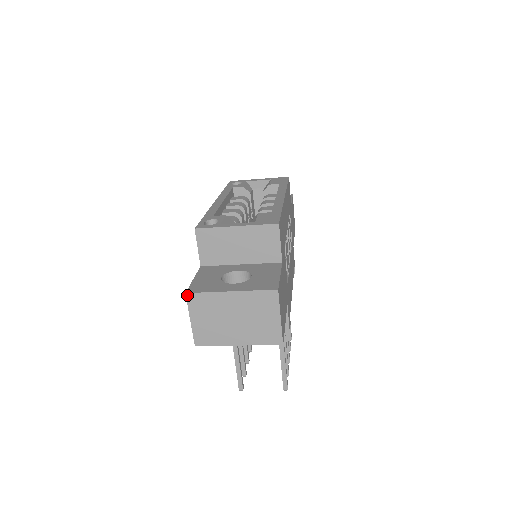
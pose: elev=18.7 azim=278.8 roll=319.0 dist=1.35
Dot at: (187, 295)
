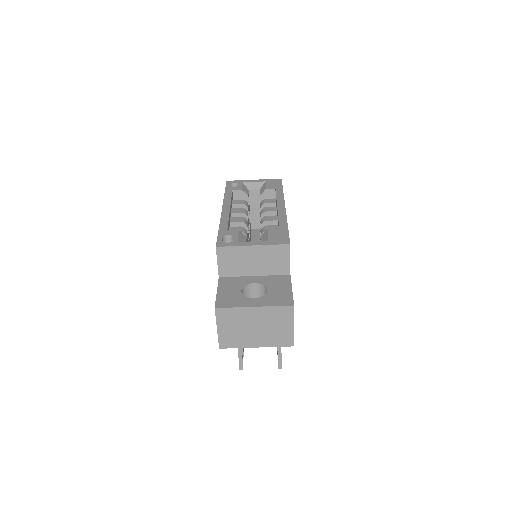
Dot at: (216, 310)
